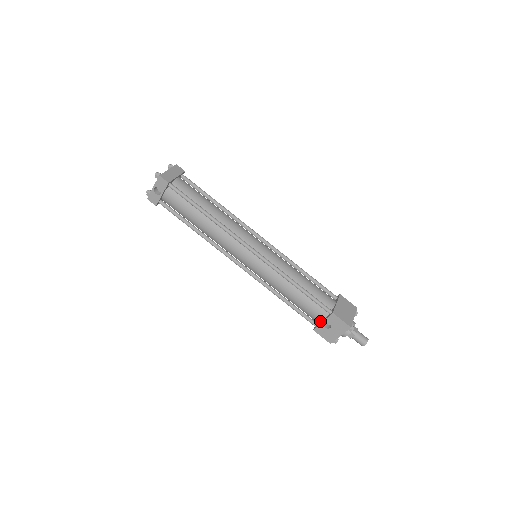
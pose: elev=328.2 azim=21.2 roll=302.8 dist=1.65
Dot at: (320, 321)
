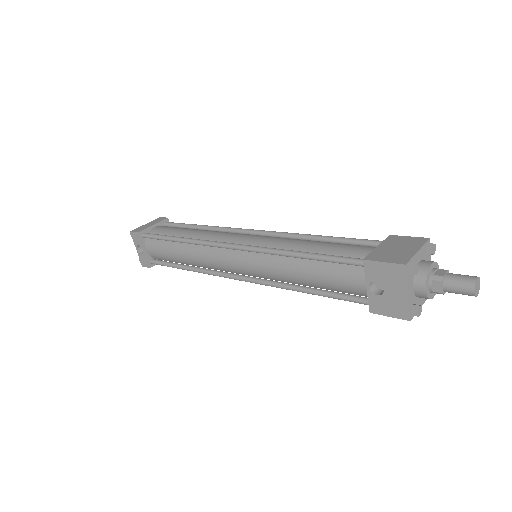
Dot at: (367, 290)
